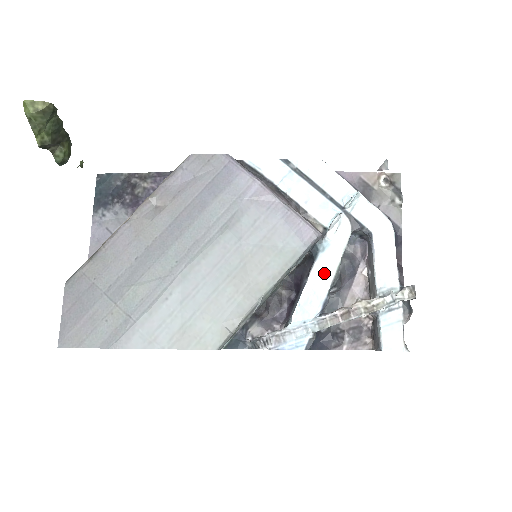
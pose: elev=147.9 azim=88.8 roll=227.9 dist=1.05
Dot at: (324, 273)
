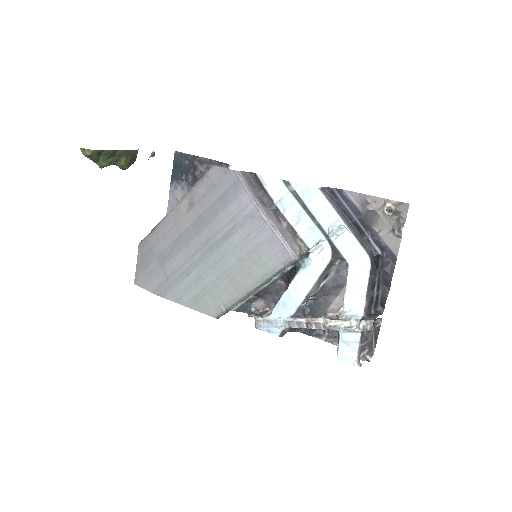
Dot at: (302, 286)
